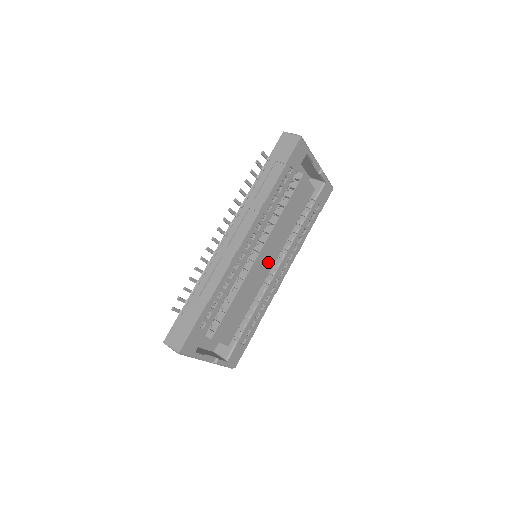
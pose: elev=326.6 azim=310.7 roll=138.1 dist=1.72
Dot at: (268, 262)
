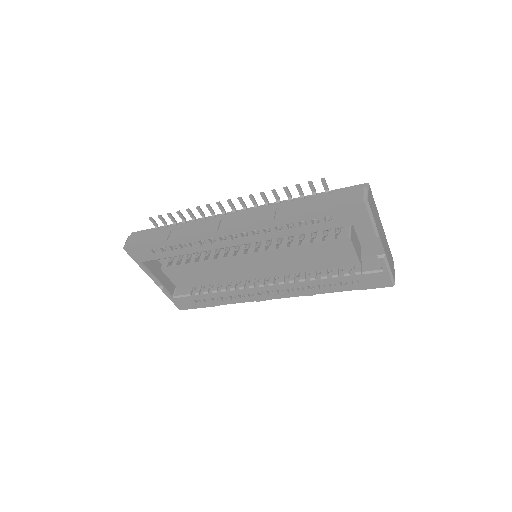
Dot at: (257, 270)
